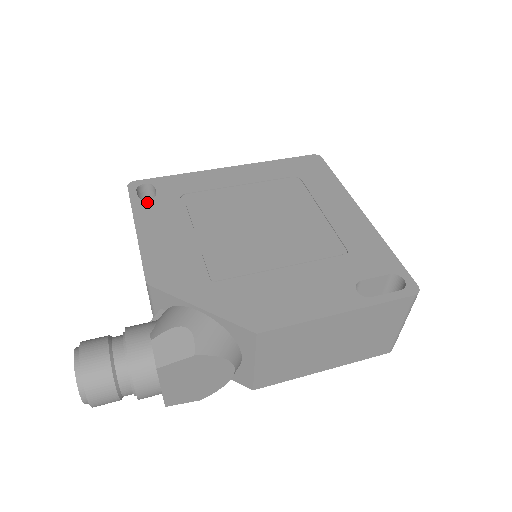
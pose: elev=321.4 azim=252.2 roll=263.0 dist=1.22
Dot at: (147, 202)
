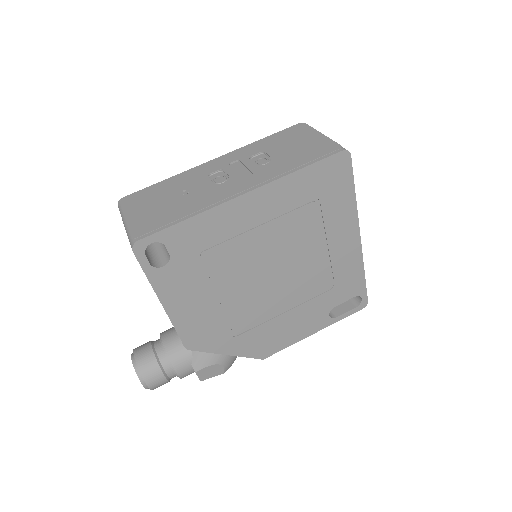
Dot at: (163, 271)
